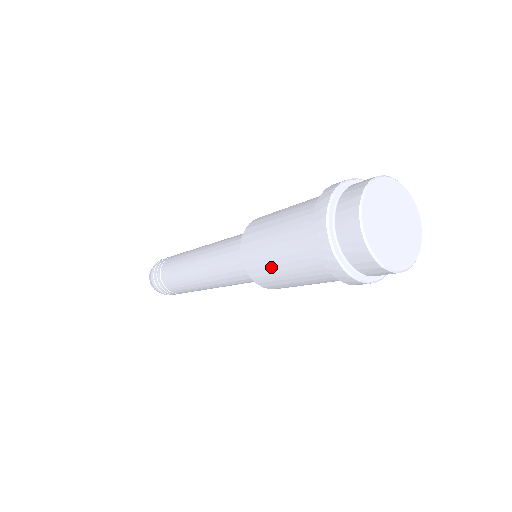
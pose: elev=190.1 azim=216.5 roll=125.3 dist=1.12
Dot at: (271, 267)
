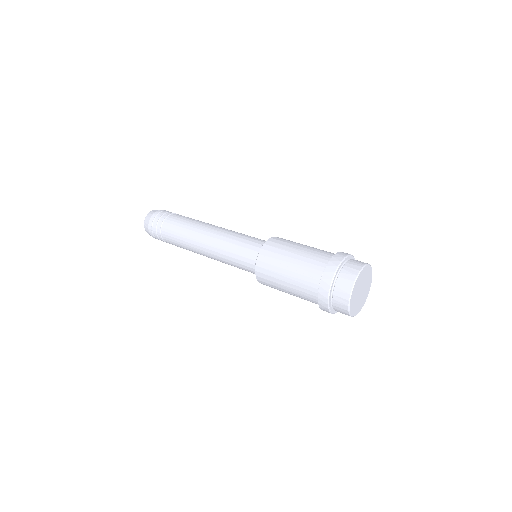
Dot at: occluded
